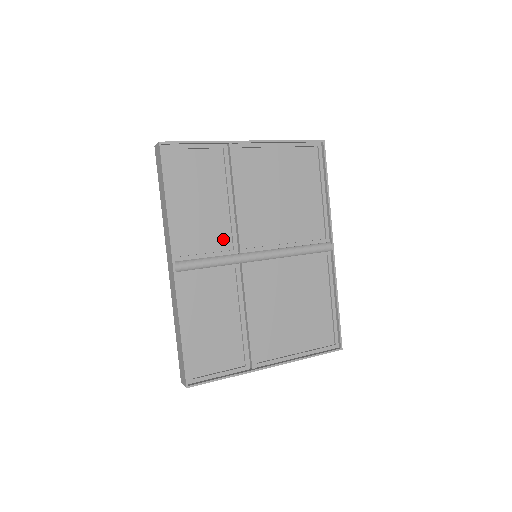
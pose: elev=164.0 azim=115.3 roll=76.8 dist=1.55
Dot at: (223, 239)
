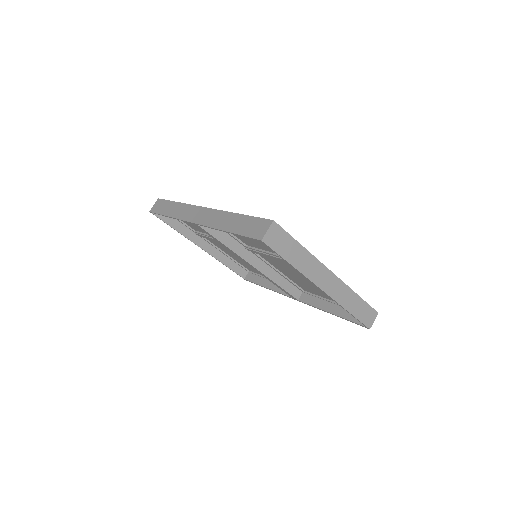
Dot at: occluded
